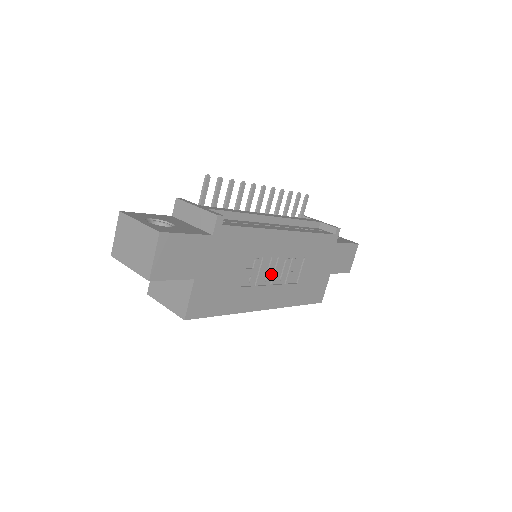
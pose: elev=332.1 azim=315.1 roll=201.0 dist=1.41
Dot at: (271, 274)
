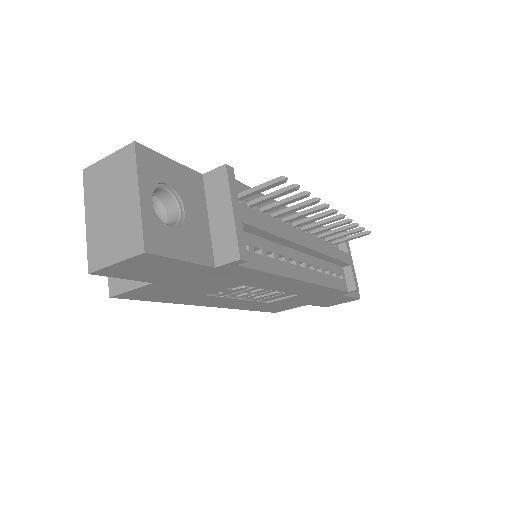
Dot at: (249, 295)
